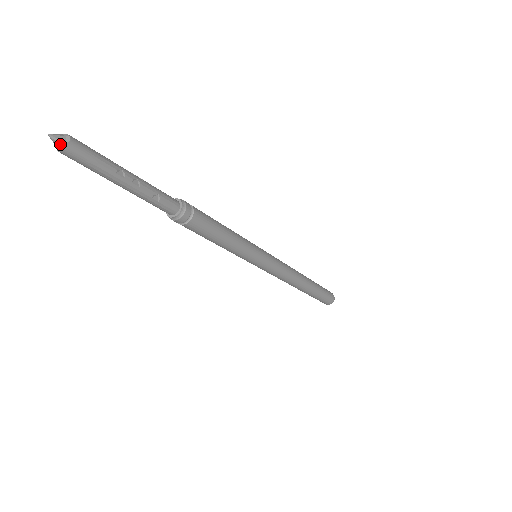
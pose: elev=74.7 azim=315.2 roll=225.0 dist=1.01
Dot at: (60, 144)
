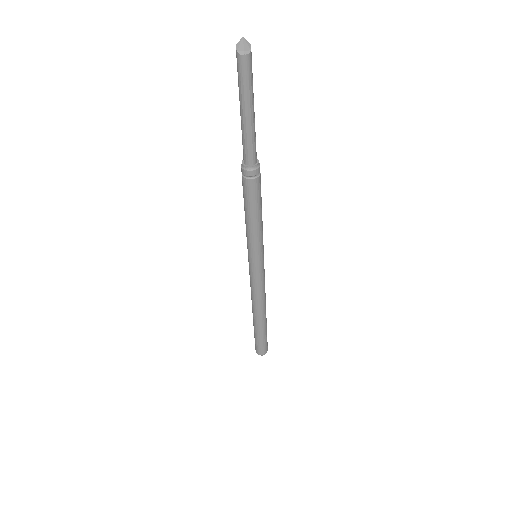
Dot at: occluded
